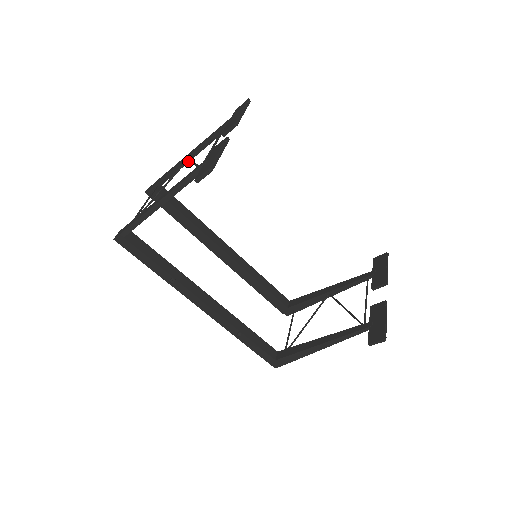
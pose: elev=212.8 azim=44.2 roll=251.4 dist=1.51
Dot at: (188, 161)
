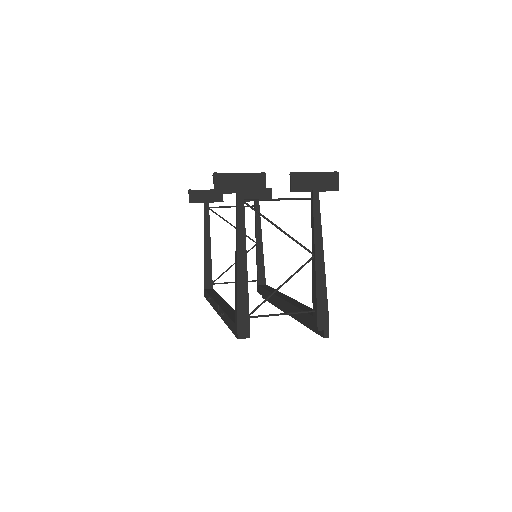
Dot at: (256, 245)
